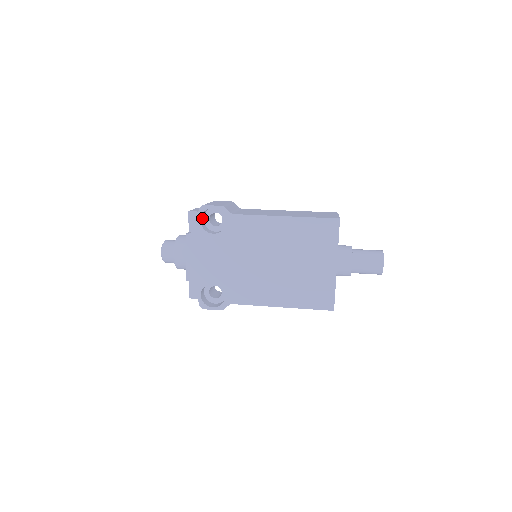
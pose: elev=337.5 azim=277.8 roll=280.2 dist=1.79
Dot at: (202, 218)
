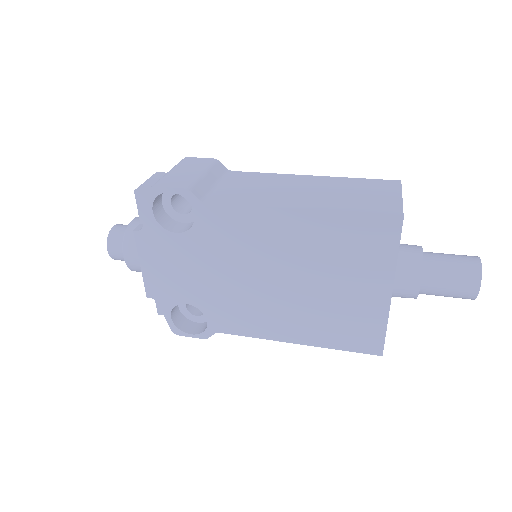
Dot at: (157, 203)
